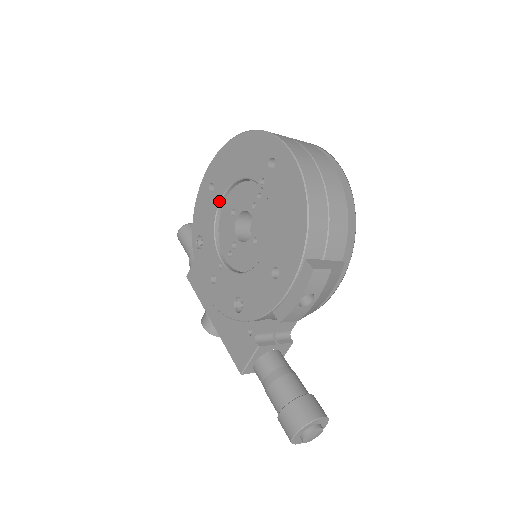
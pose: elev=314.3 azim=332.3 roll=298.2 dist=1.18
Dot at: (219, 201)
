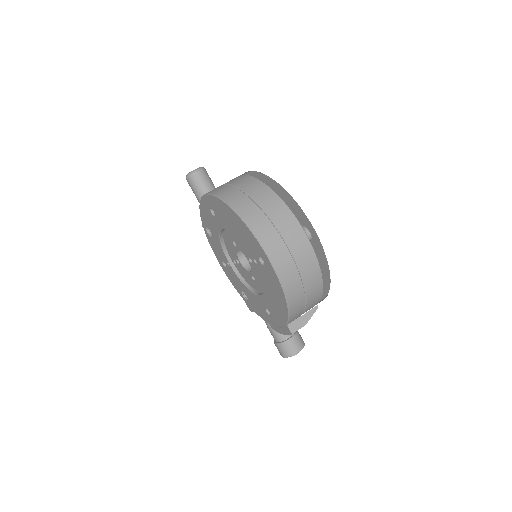
Dot at: (221, 229)
